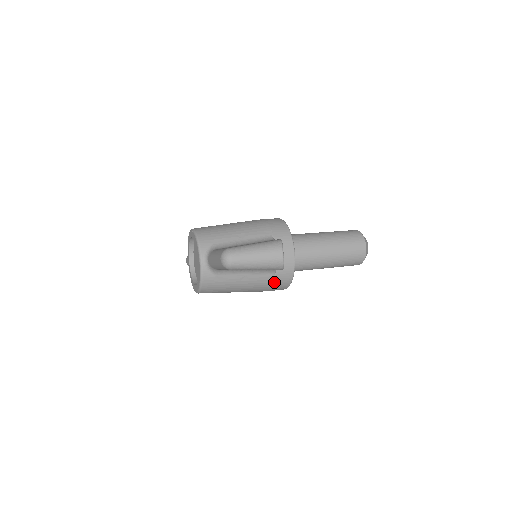
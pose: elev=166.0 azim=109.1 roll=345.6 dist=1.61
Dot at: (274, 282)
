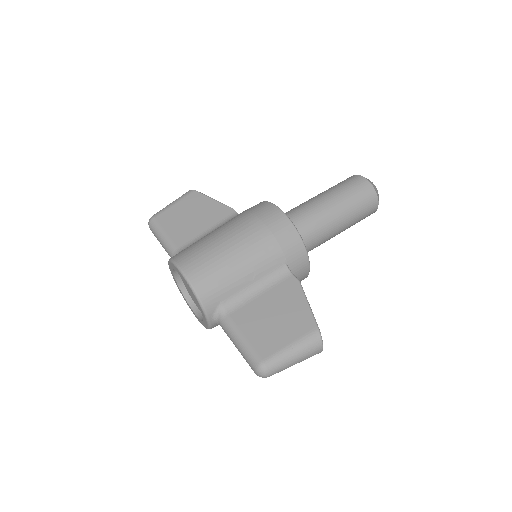
Dot at: occluded
